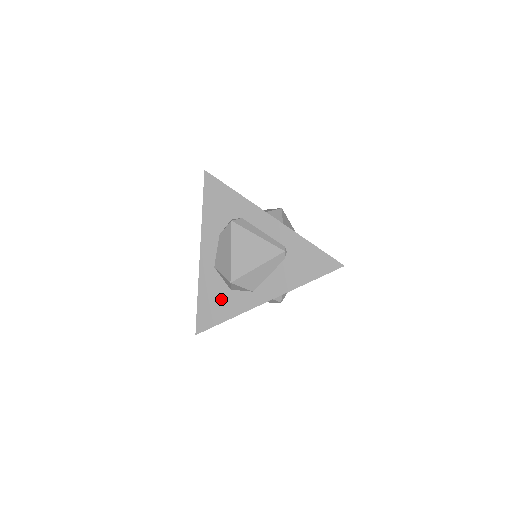
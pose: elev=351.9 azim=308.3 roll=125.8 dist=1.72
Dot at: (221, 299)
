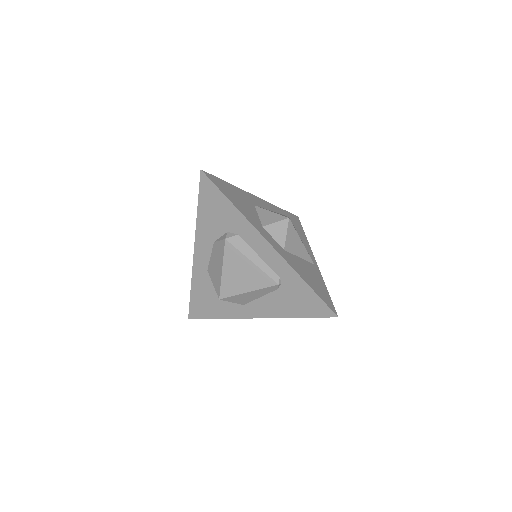
Dot at: (213, 300)
